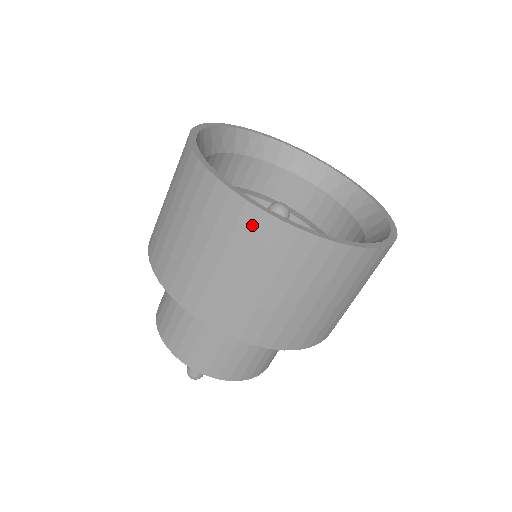
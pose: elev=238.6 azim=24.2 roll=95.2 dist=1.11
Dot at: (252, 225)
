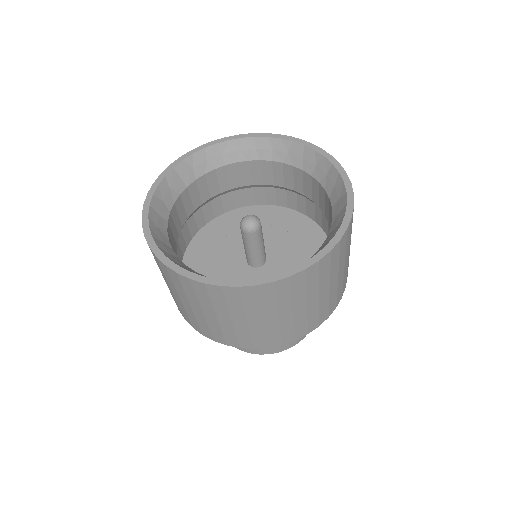
Dot at: (303, 281)
